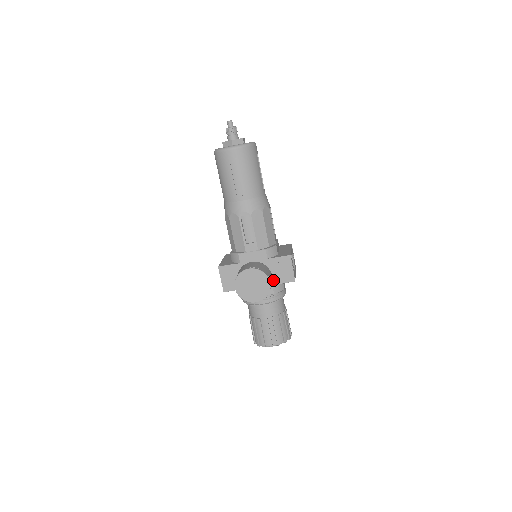
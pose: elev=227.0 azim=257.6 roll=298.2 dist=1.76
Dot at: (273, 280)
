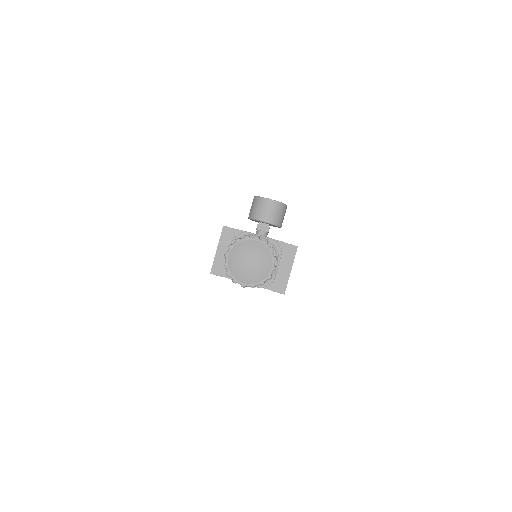
Dot at: (276, 240)
